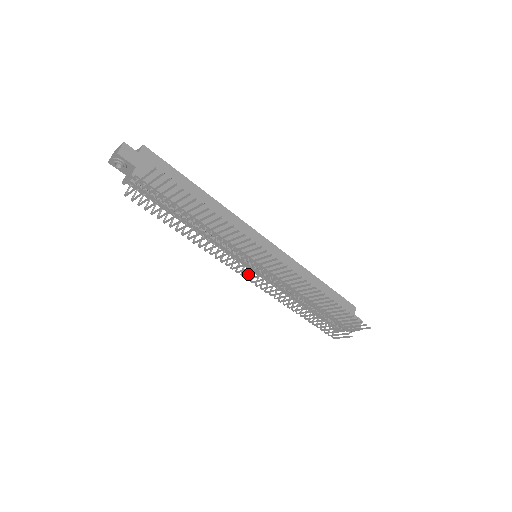
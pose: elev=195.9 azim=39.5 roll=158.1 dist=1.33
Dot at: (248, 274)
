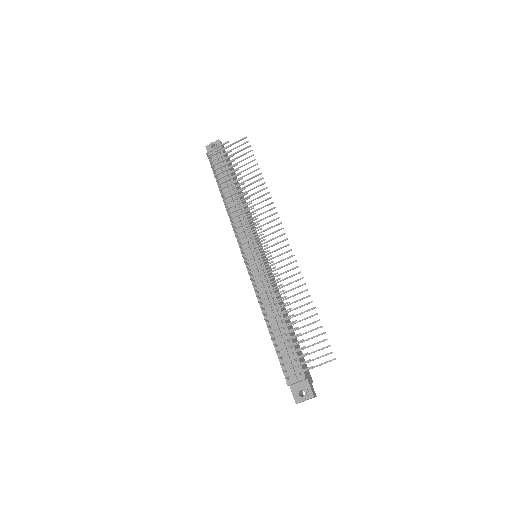
Dot at: (251, 245)
